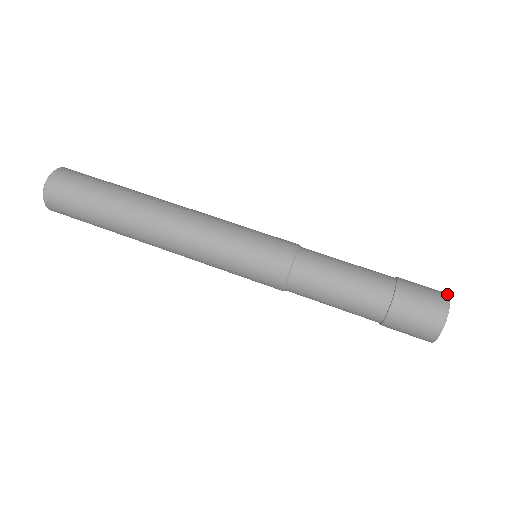
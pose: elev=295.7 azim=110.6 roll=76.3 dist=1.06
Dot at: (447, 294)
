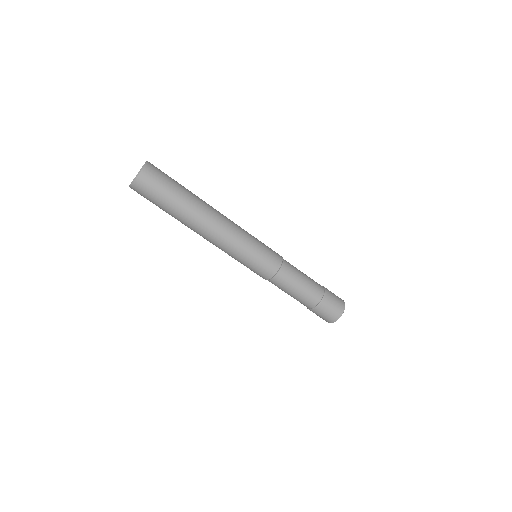
Dot at: occluded
